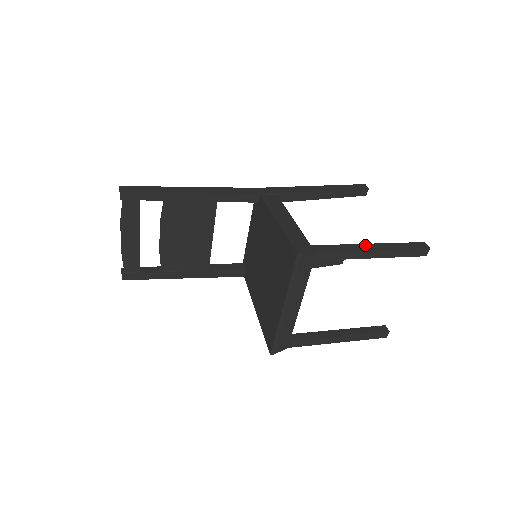
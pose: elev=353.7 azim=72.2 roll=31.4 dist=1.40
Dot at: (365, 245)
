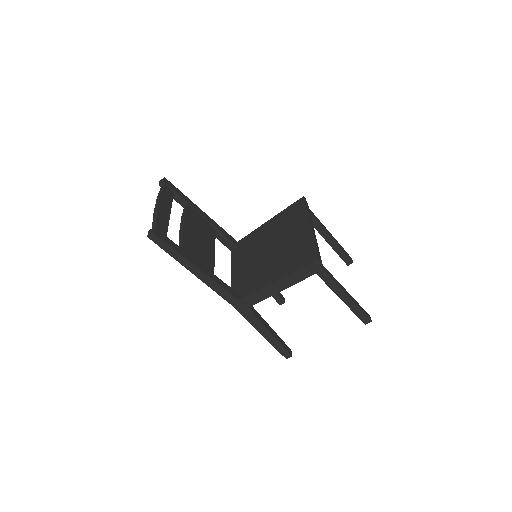
Dot at: occluded
